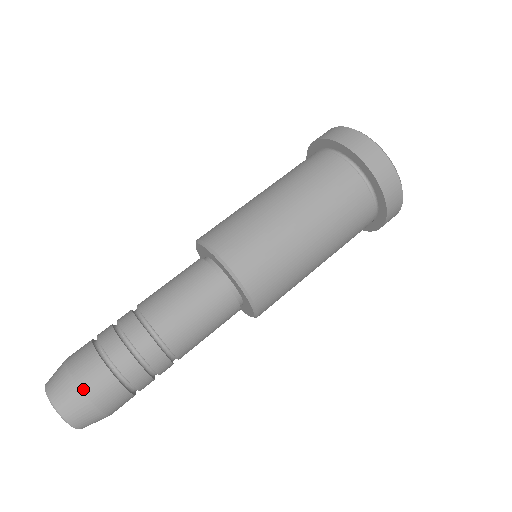
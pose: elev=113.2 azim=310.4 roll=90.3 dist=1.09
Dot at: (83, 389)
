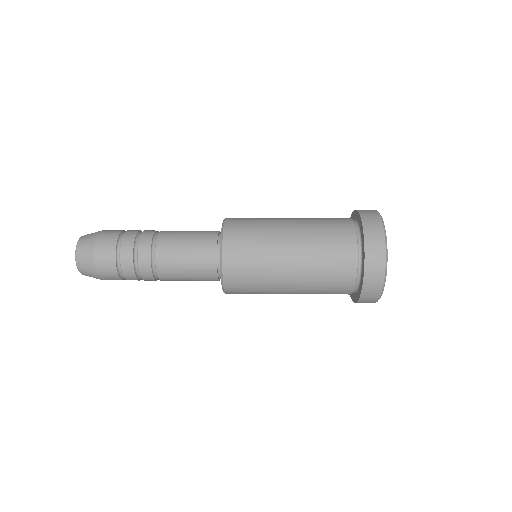
Dot at: occluded
